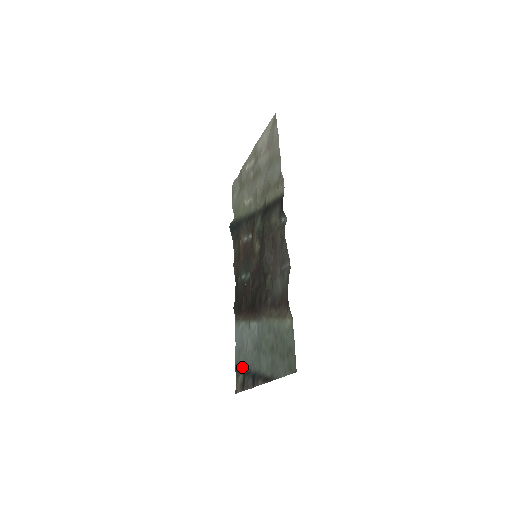
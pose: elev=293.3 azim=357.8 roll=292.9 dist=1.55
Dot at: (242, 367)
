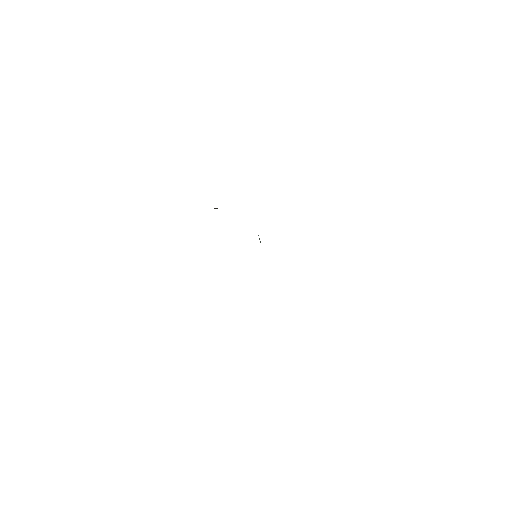
Dot at: occluded
